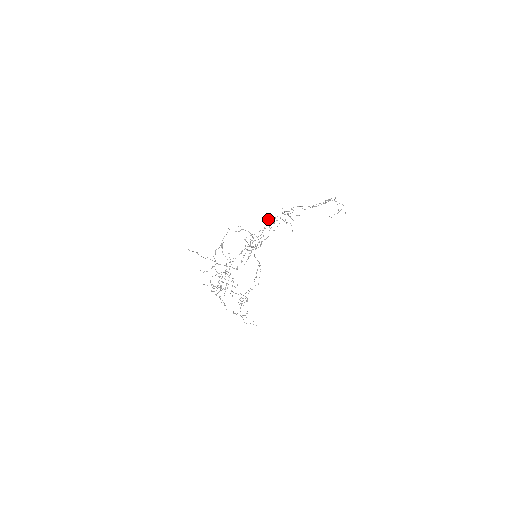
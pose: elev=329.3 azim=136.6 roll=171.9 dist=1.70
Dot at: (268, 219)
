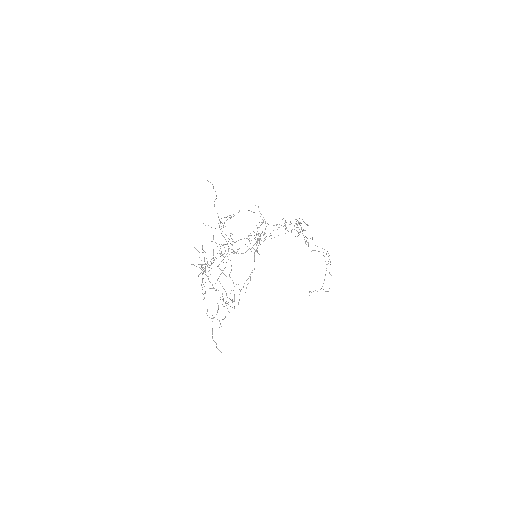
Dot at: occluded
